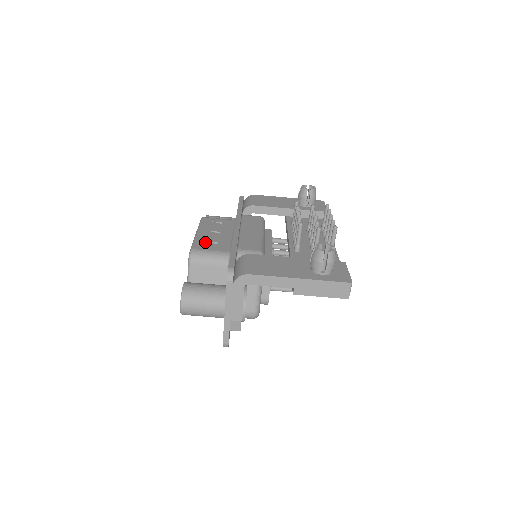
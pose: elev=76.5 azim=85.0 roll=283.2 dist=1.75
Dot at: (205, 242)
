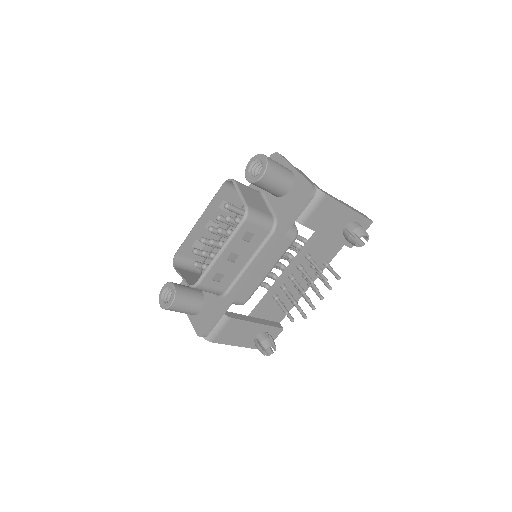
Dot at: (216, 274)
